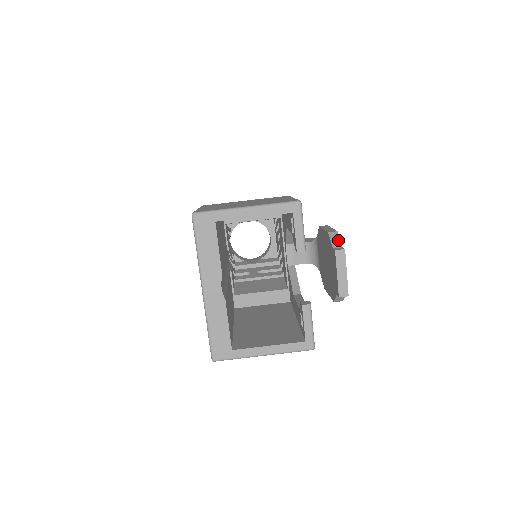
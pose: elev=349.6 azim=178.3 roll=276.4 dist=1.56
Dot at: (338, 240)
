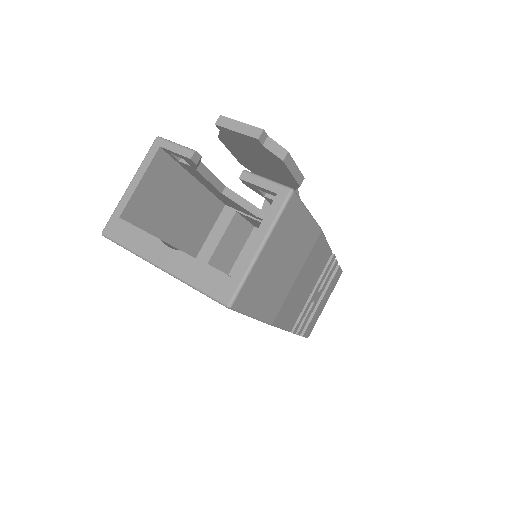
Dot at: occluded
